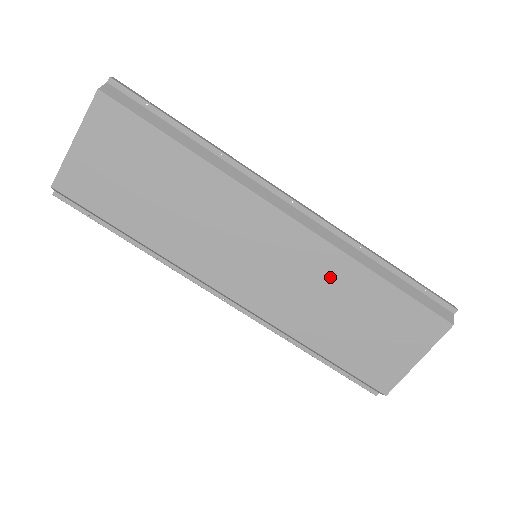
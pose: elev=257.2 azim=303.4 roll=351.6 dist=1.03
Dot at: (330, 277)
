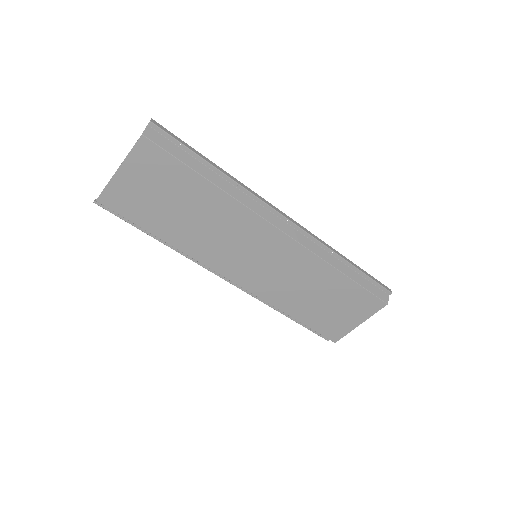
Dot at: (308, 273)
